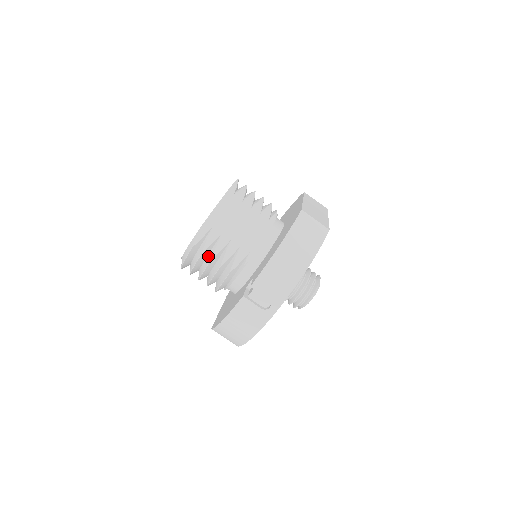
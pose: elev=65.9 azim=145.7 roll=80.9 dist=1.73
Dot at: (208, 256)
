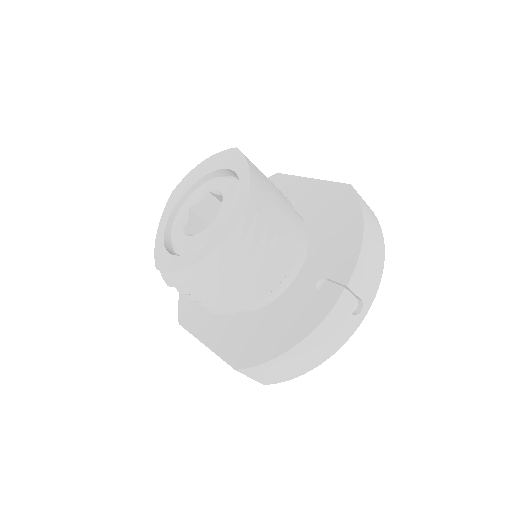
Dot at: (250, 256)
